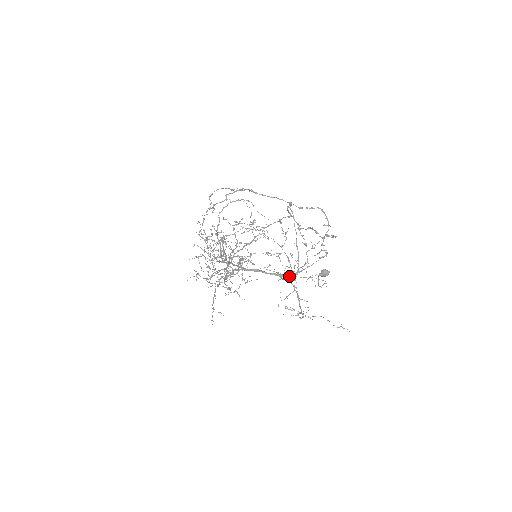
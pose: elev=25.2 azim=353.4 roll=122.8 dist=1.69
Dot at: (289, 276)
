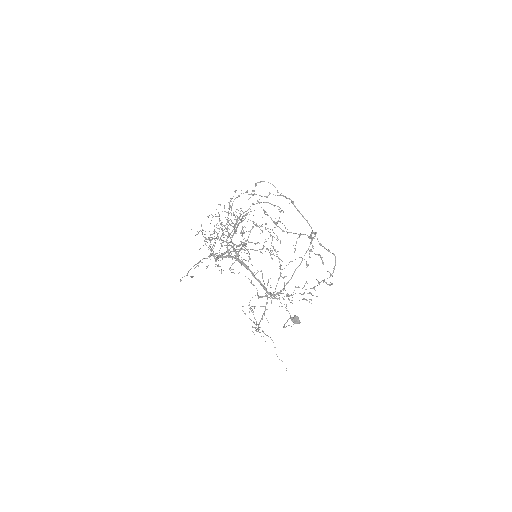
Dot at: occluded
